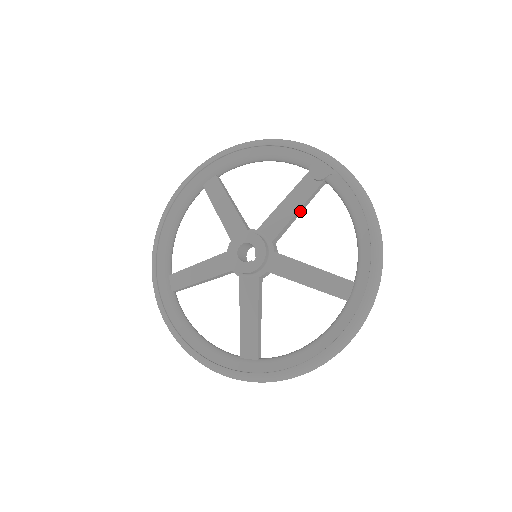
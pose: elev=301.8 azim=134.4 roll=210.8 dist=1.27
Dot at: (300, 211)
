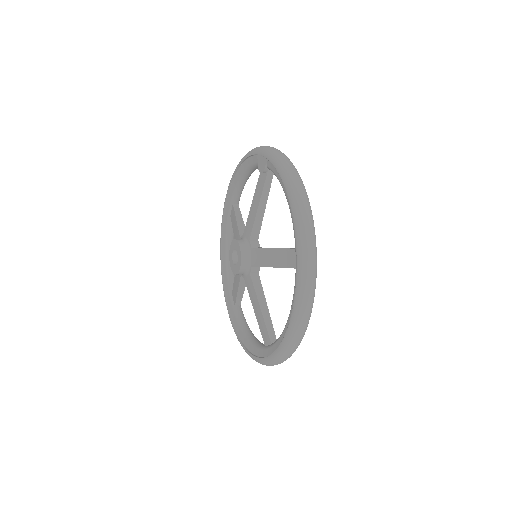
Dot at: (263, 205)
